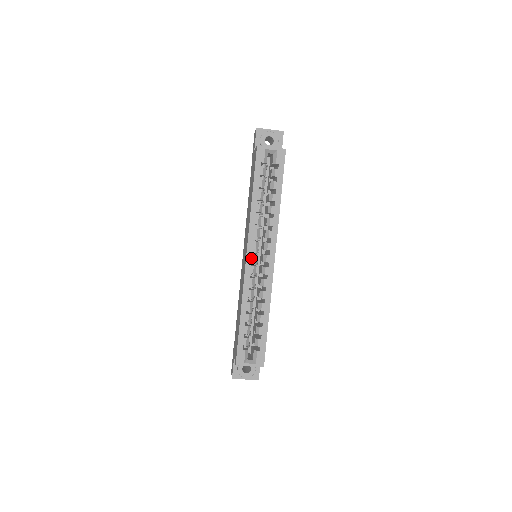
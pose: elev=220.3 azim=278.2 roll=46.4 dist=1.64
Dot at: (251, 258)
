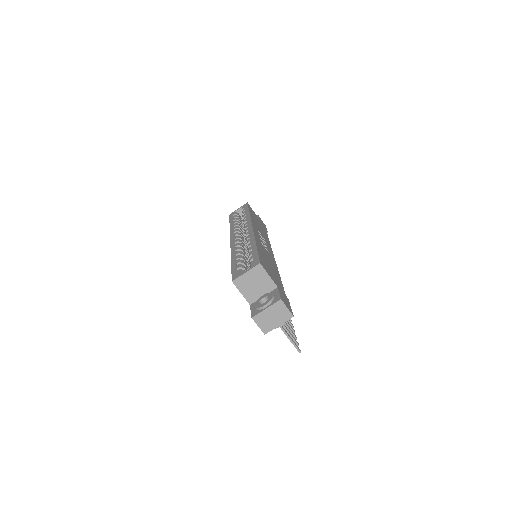
Dot at: (234, 239)
